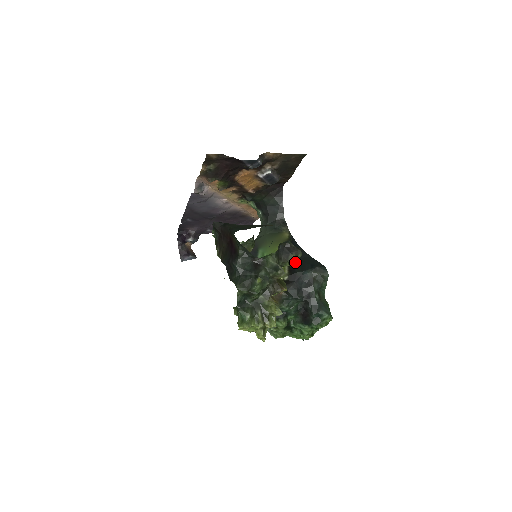
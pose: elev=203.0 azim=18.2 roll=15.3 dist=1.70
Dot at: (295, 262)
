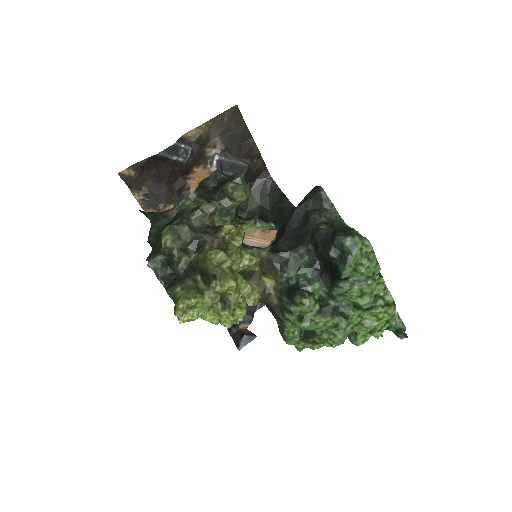
Dot at: (237, 191)
